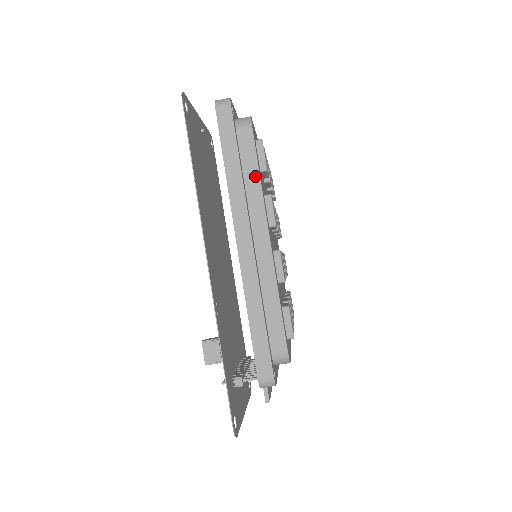
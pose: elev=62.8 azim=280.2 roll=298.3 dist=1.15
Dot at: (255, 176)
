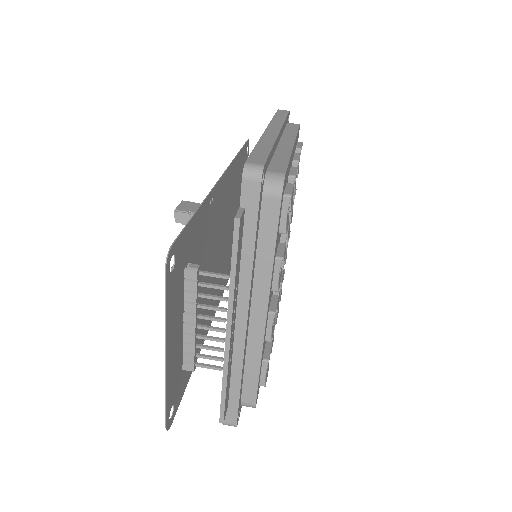
Dot at: (294, 131)
